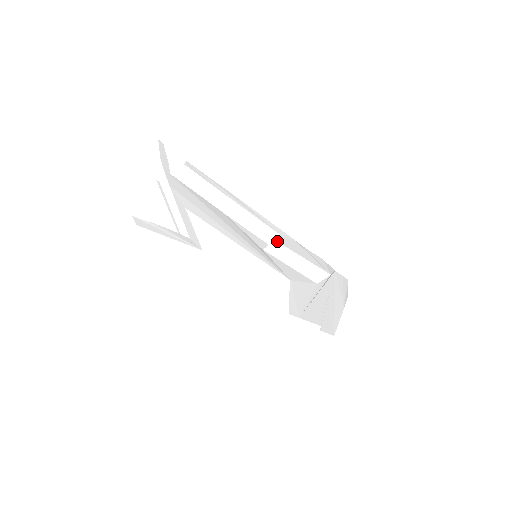
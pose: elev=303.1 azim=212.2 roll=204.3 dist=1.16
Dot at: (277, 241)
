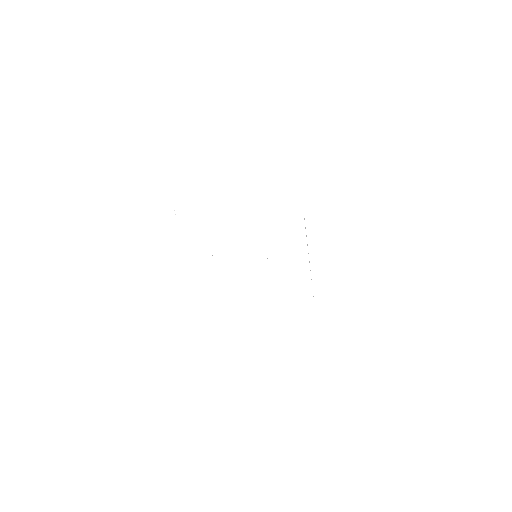
Dot at: occluded
